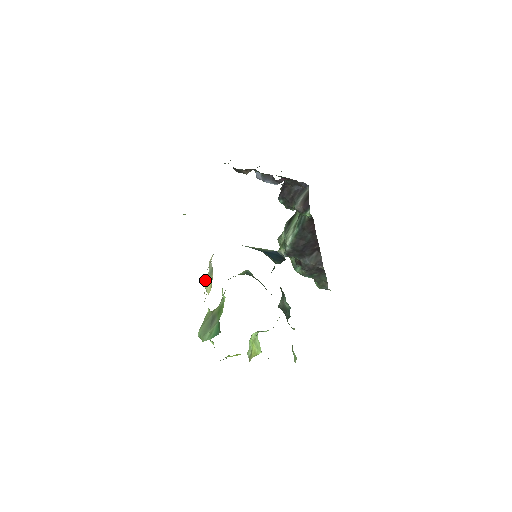
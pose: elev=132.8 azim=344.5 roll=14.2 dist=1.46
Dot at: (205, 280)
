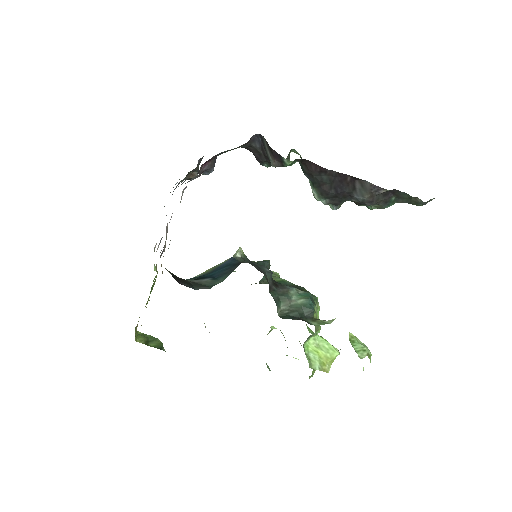
Dot at: occluded
